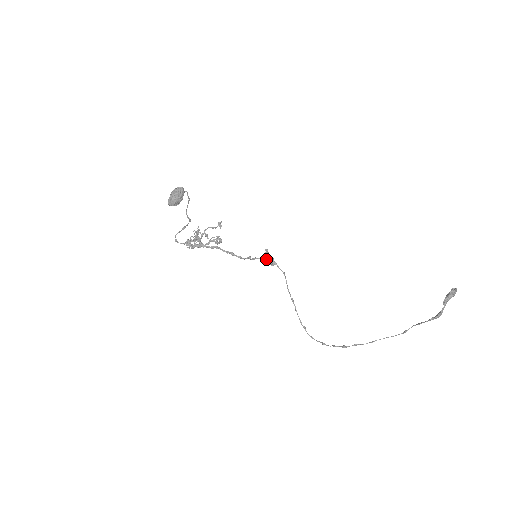
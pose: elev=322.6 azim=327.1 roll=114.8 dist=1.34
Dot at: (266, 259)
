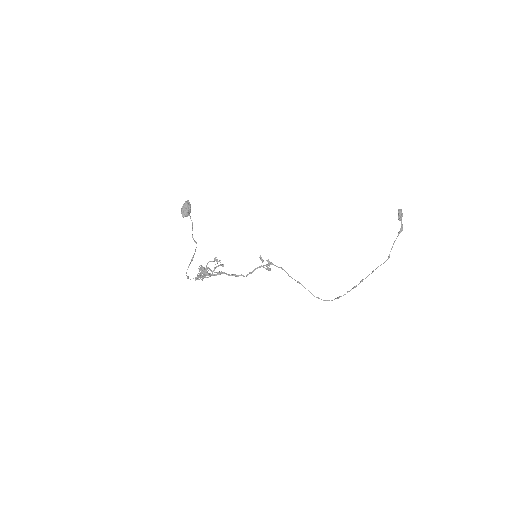
Dot at: (263, 266)
